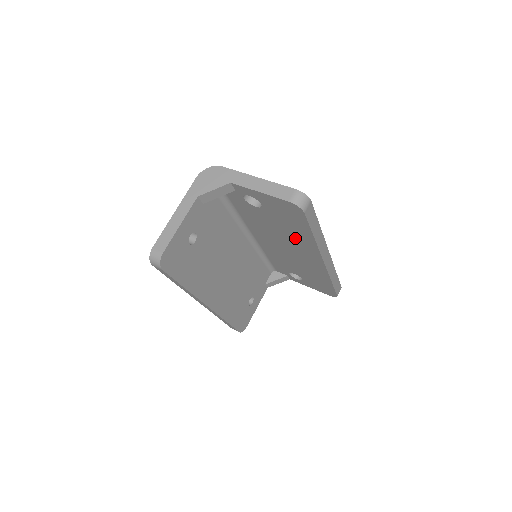
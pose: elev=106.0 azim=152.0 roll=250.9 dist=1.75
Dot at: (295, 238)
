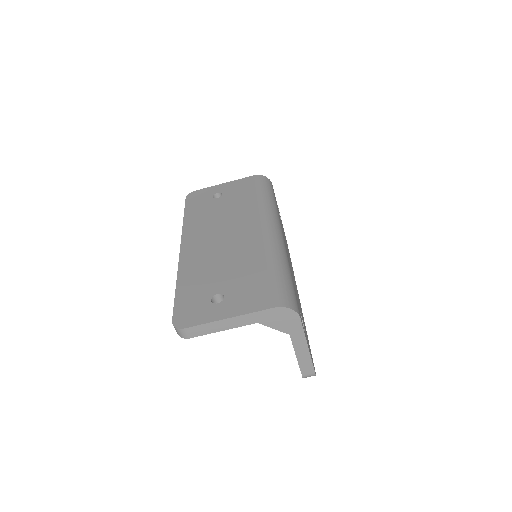
Dot at: occluded
